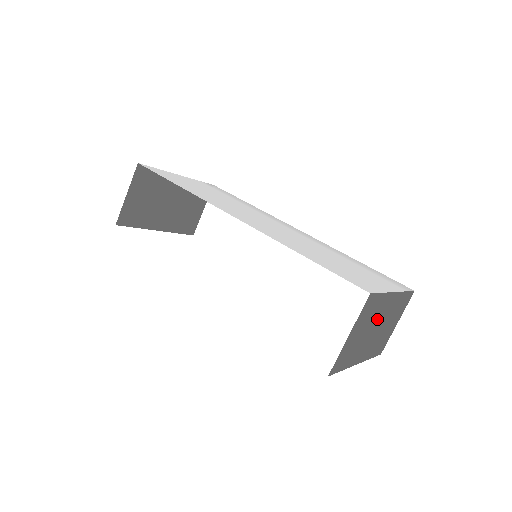
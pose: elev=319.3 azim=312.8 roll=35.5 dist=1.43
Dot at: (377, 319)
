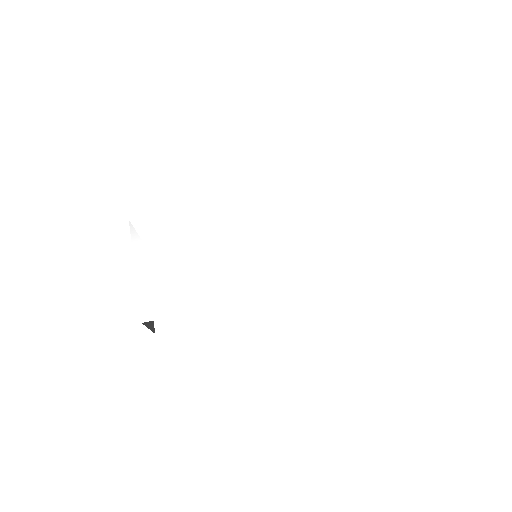
Dot at: occluded
